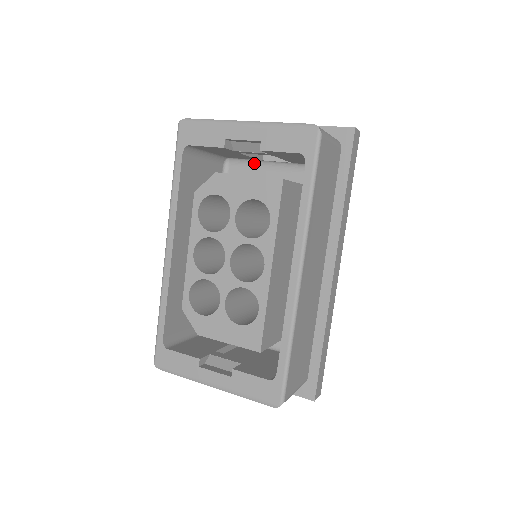
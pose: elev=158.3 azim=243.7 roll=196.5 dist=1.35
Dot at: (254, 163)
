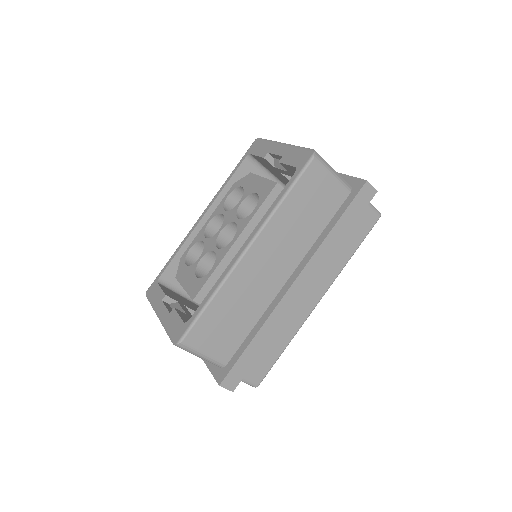
Dot at: occluded
